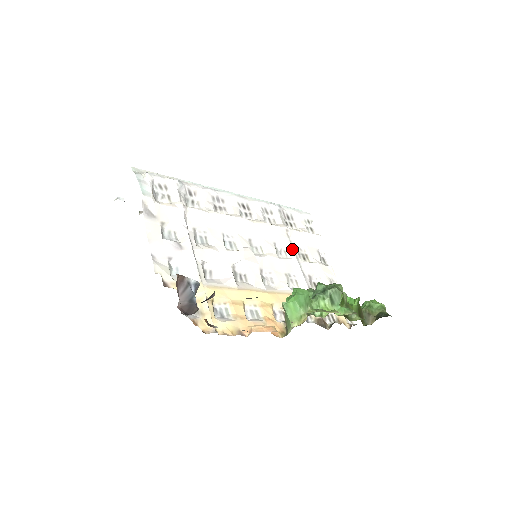
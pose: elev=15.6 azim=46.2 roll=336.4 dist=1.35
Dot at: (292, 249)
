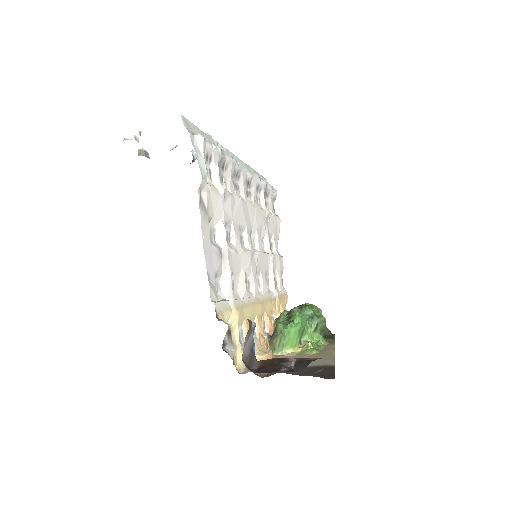
Dot at: (269, 240)
